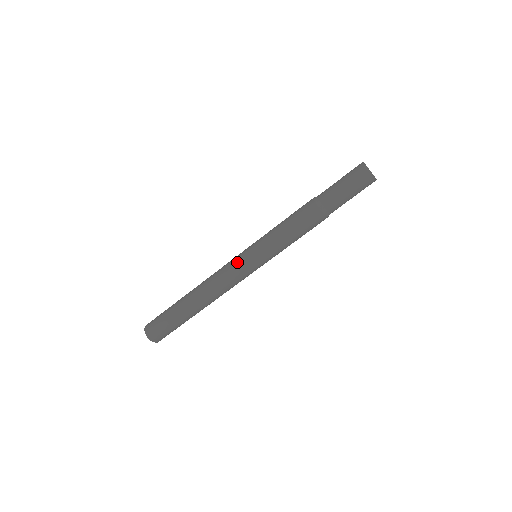
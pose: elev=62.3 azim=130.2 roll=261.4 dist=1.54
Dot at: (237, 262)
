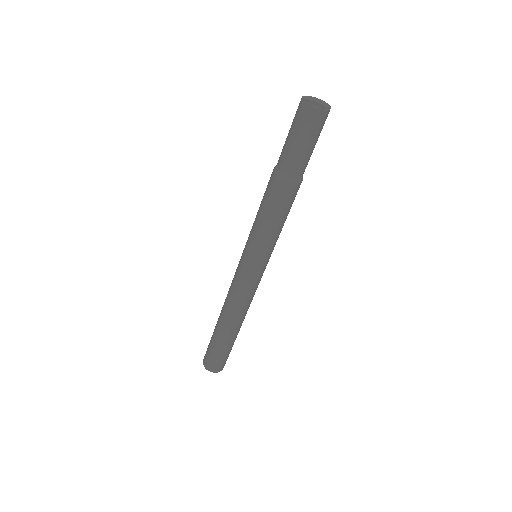
Dot at: (239, 273)
